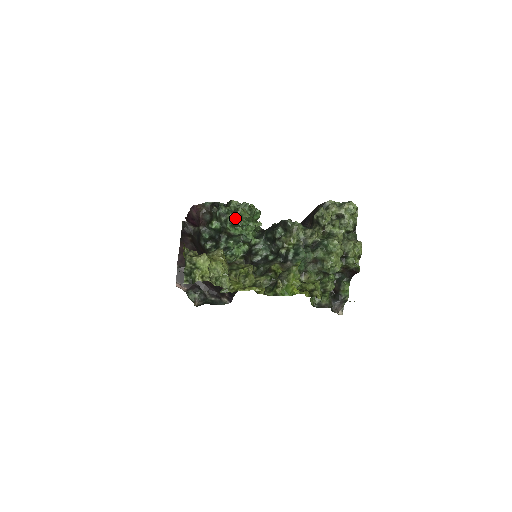
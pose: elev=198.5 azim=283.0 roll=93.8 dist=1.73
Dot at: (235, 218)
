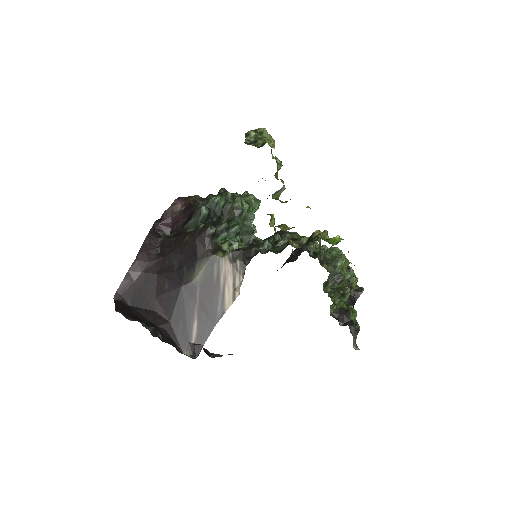
Dot at: (243, 195)
